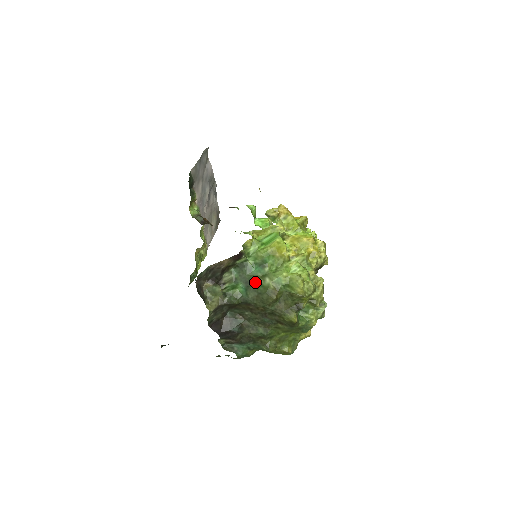
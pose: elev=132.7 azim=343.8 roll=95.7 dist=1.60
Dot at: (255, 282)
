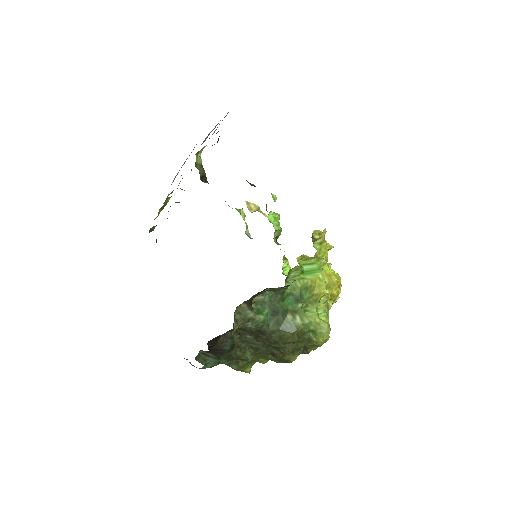
Dot at: (284, 315)
